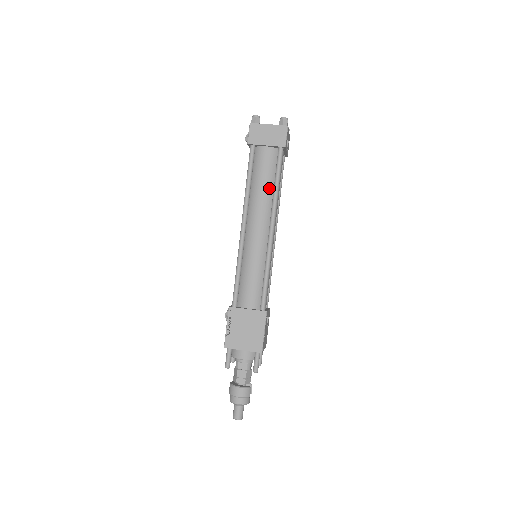
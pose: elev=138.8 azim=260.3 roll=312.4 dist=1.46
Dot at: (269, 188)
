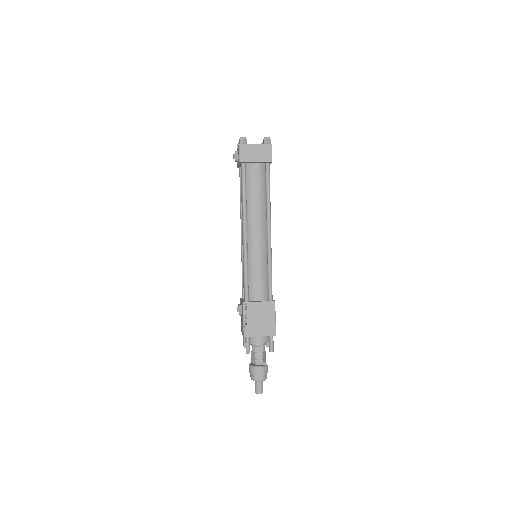
Dot at: (262, 198)
